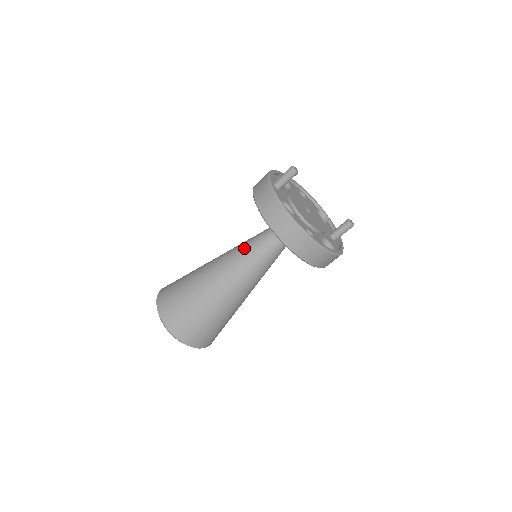
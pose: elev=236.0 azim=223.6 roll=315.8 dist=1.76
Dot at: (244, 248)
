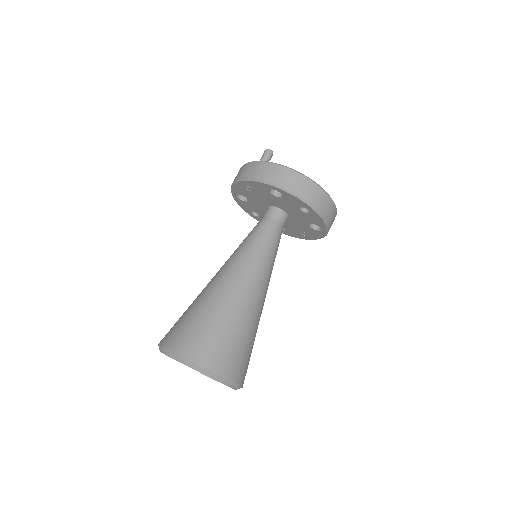
Dot at: (247, 245)
